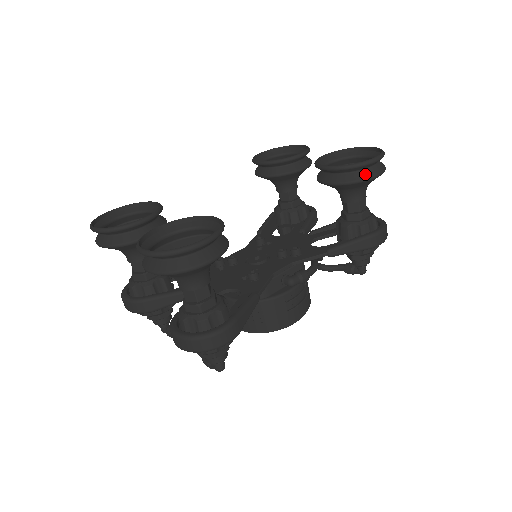
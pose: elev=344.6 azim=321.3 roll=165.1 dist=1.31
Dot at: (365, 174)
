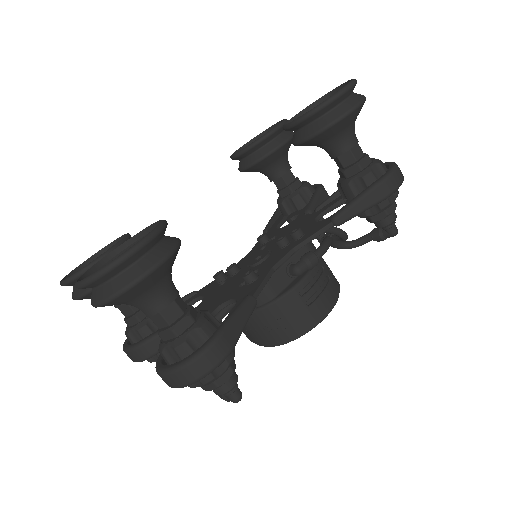
Dot at: (338, 112)
